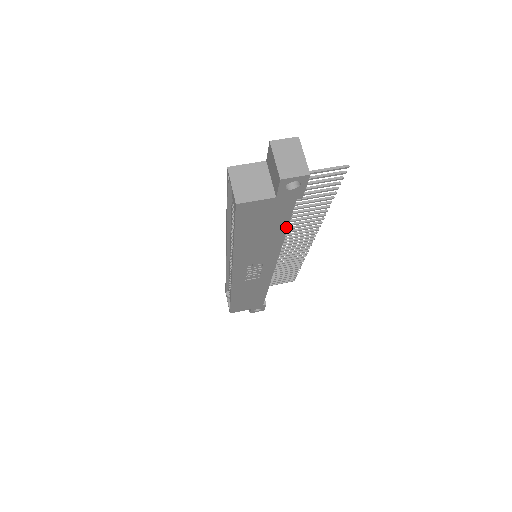
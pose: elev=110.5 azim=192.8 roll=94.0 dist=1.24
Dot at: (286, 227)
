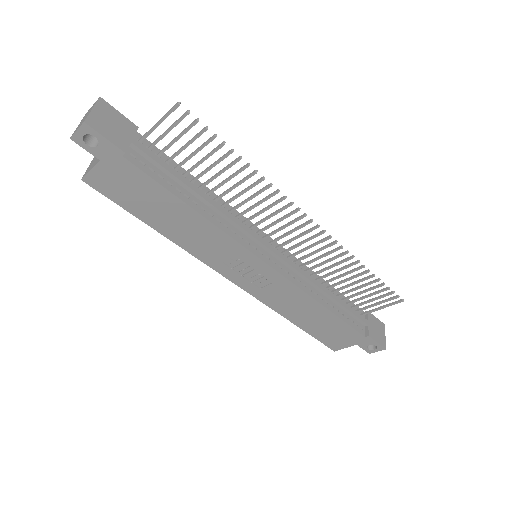
Dot at: (175, 197)
